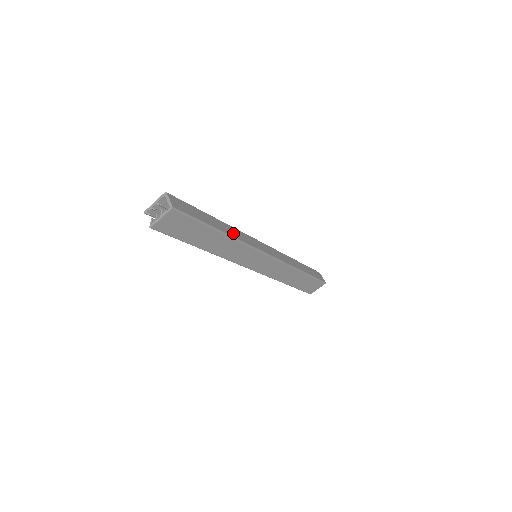
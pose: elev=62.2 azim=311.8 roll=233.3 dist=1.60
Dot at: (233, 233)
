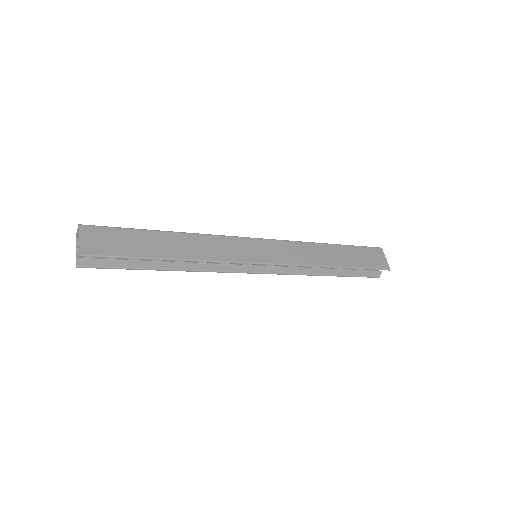
Dot at: occluded
